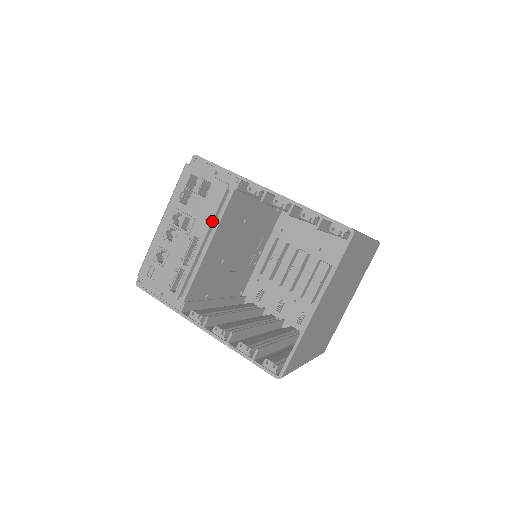
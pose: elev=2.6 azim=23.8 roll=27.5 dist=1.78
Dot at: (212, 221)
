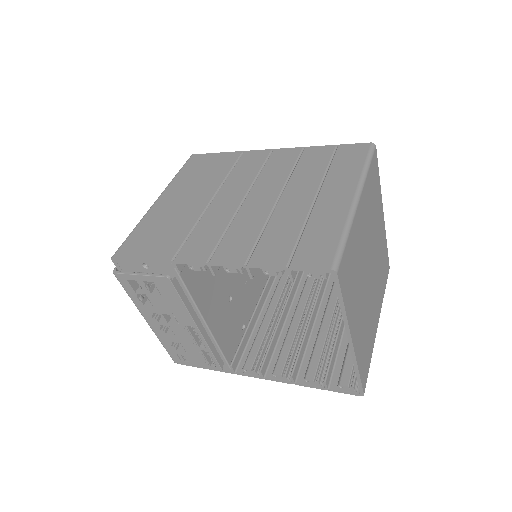
Dot at: (188, 310)
